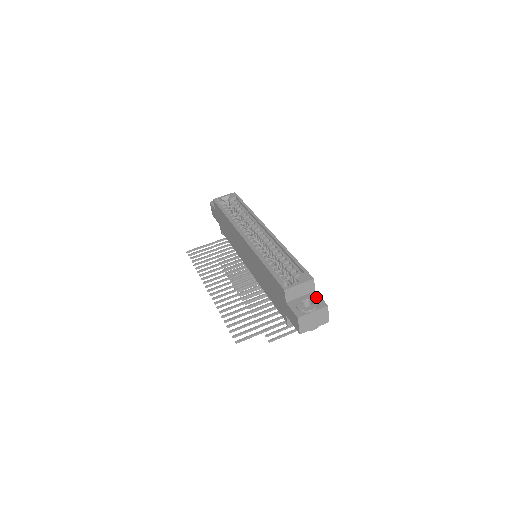
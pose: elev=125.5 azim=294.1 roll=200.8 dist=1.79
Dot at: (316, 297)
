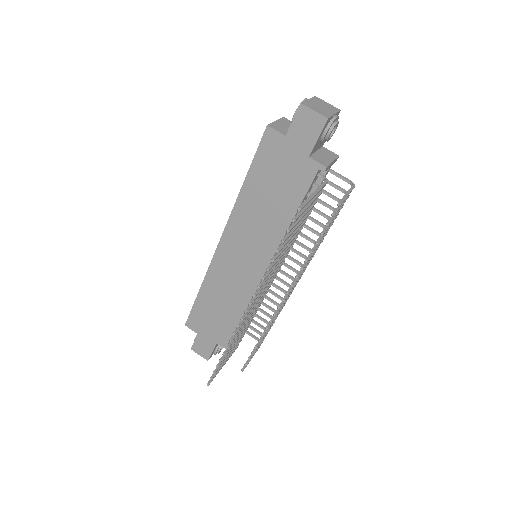
Dot at: occluded
